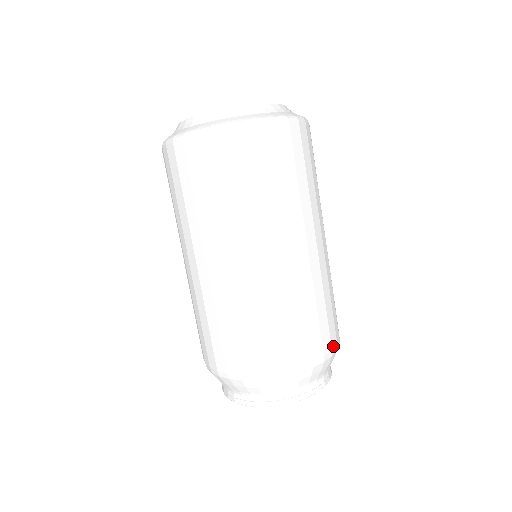
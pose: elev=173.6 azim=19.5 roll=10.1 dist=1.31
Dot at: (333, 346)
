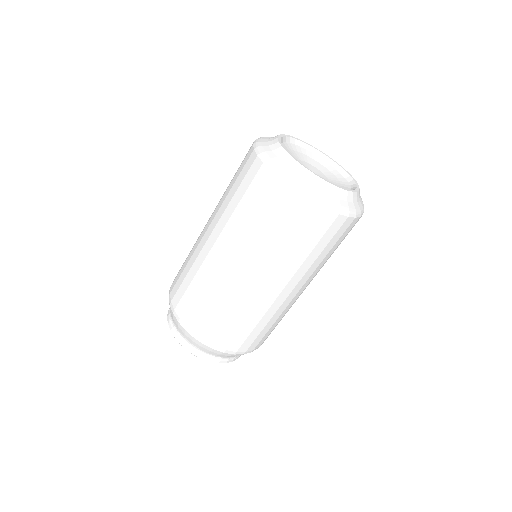
Dot at: (210, 341)
